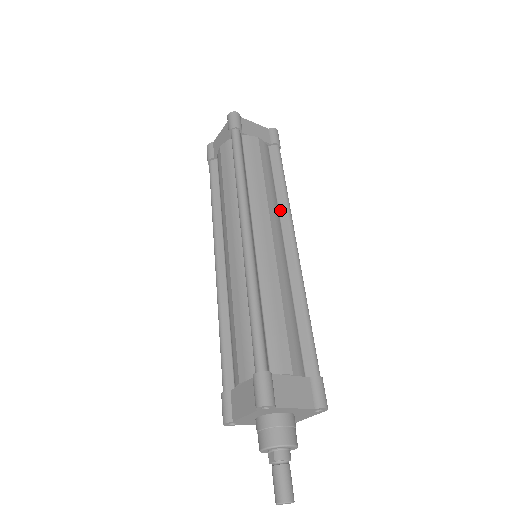
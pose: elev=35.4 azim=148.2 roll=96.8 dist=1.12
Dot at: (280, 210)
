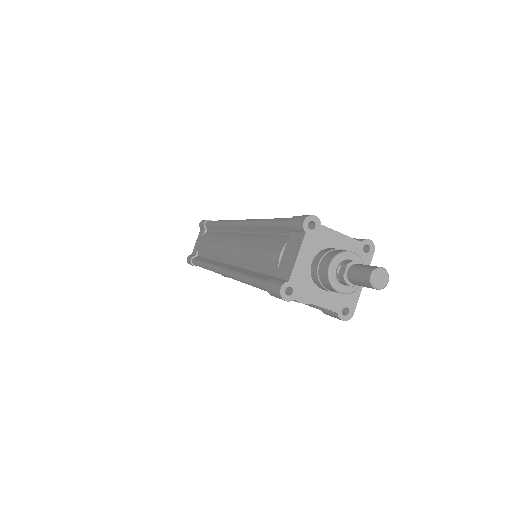
Dot at: occluded
